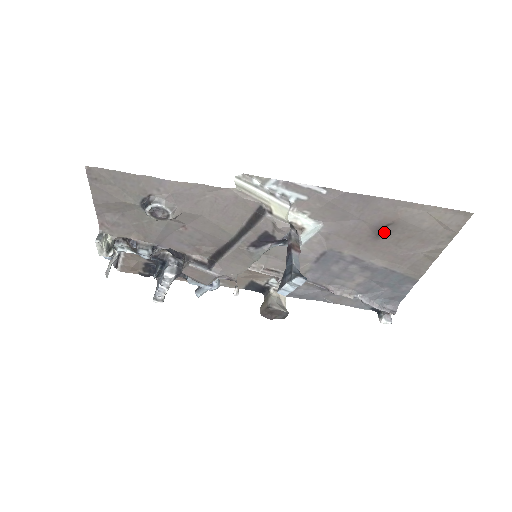
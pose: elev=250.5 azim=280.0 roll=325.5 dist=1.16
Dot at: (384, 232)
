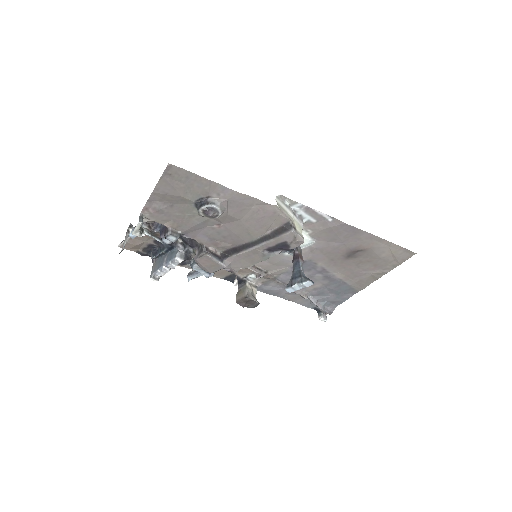
Dot at: (354, 255)
